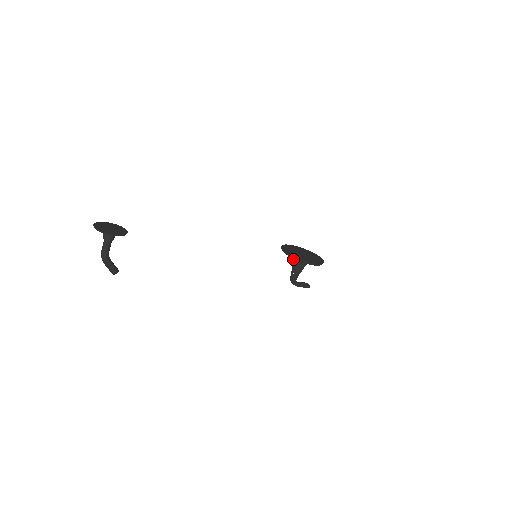
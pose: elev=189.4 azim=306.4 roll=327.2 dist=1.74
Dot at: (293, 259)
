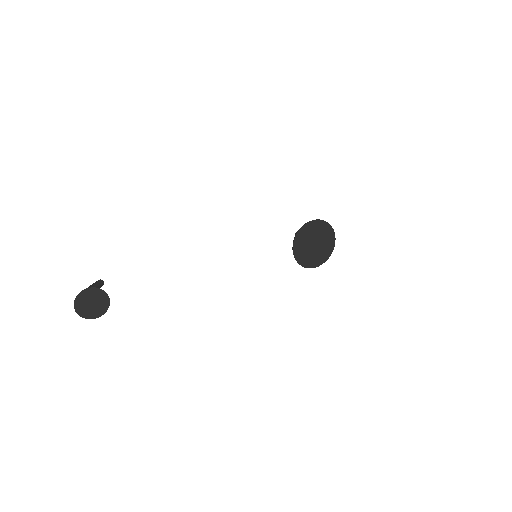
Dot at: occluded
